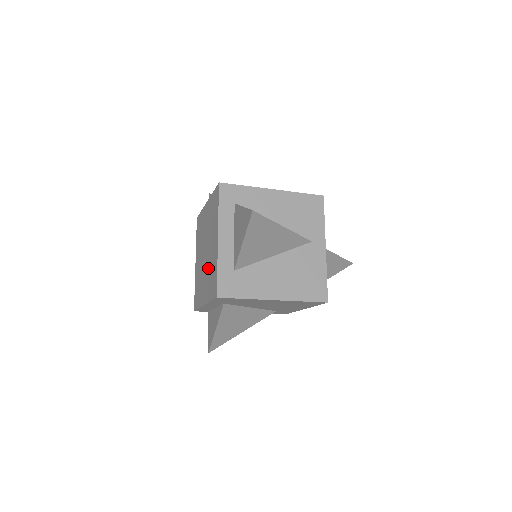
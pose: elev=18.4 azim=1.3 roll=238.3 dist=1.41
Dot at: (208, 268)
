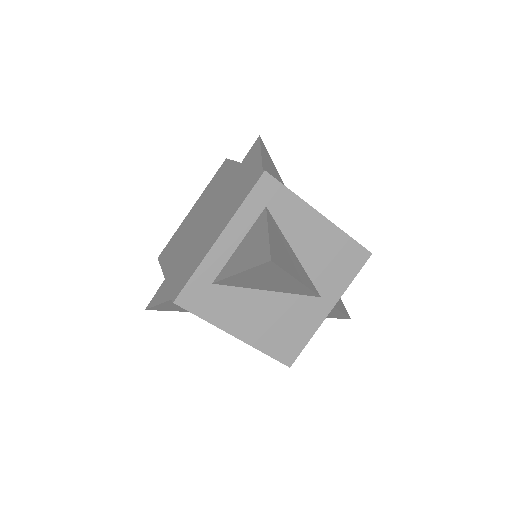
Dot at: (192, 247)
